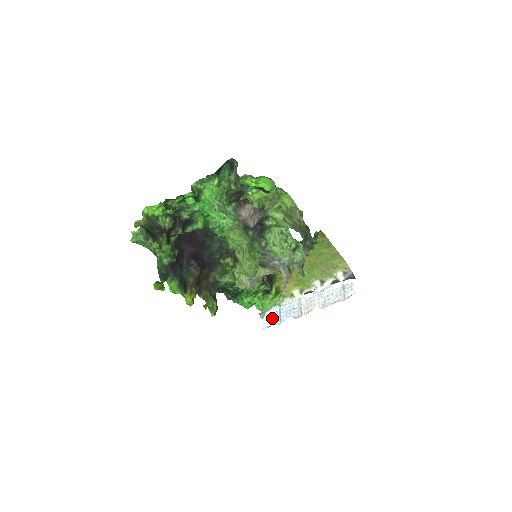
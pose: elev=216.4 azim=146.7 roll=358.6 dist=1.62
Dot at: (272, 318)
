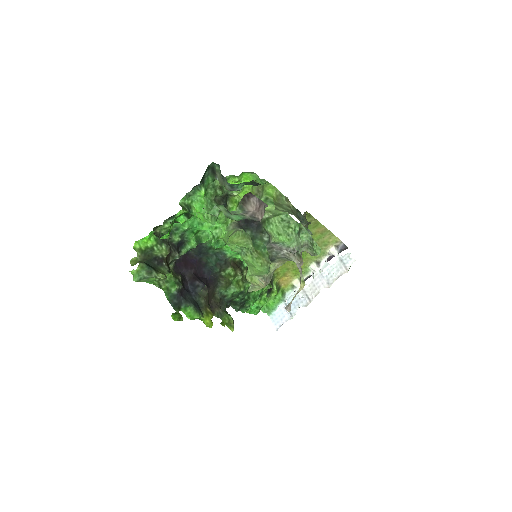
Dot at: (281, 316)
